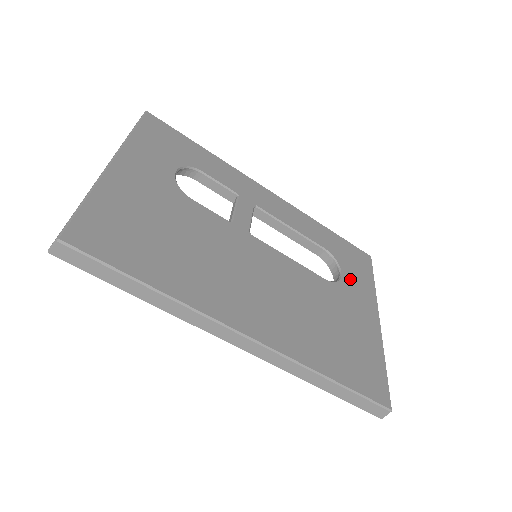
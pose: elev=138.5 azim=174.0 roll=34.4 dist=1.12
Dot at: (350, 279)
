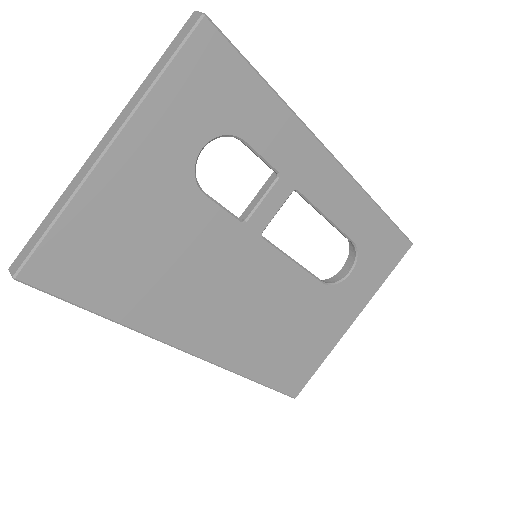
Dot at: (356, 279)
